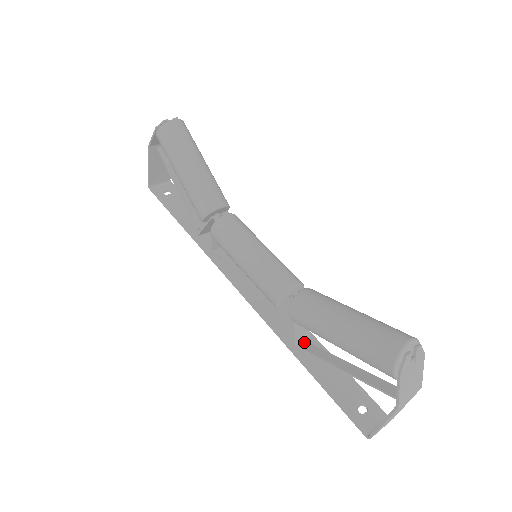
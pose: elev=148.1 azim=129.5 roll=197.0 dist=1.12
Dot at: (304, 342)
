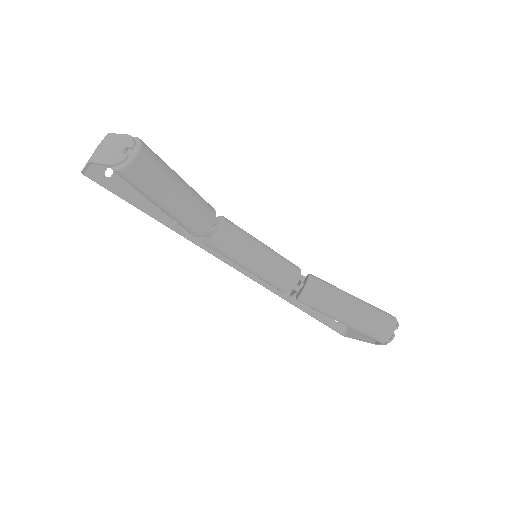
Dot at: occluded
